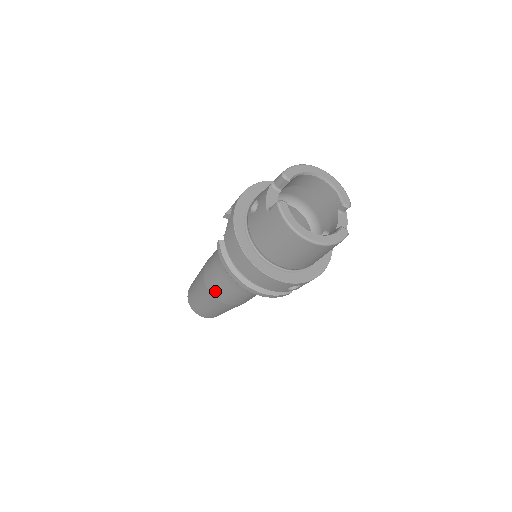
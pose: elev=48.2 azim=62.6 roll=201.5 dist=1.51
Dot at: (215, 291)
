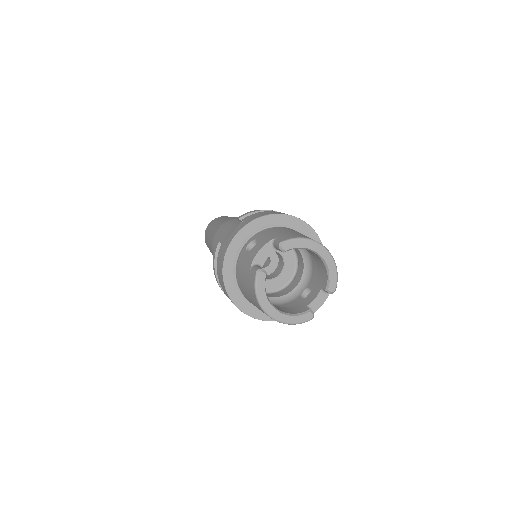
Dot at: occluded
